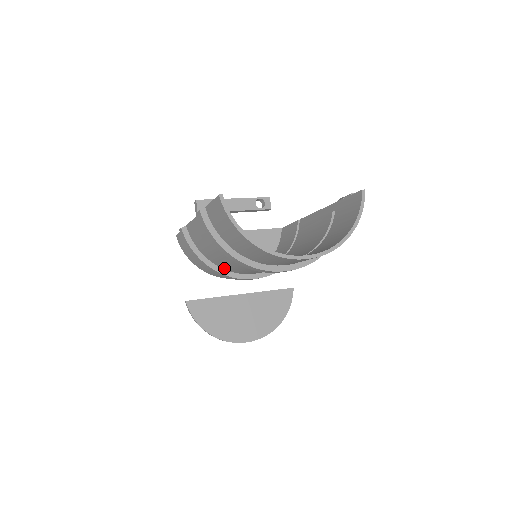
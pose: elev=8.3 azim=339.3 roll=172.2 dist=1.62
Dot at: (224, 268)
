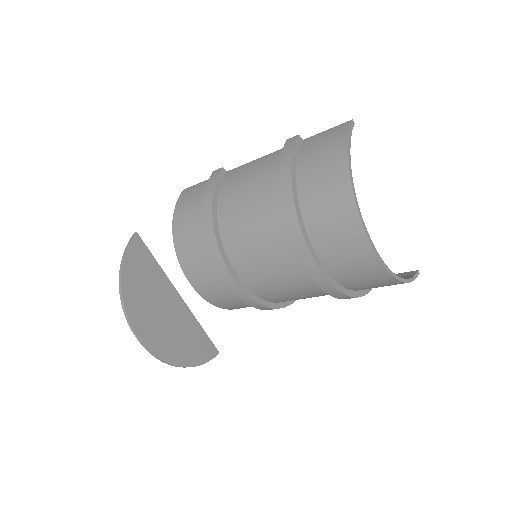
Dot at: (223, 231)
